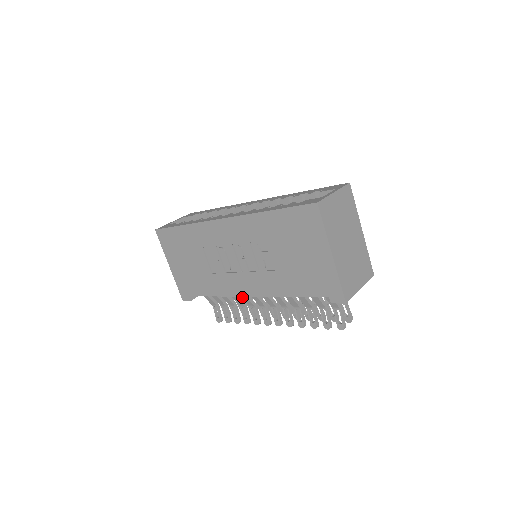
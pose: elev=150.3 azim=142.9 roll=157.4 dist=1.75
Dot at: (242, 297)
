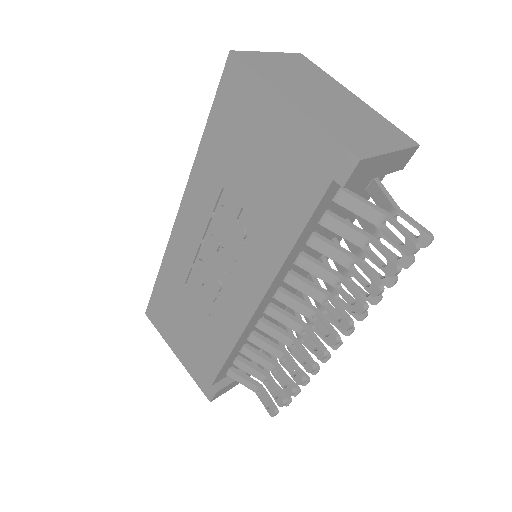
Dot at: (267, 333)
